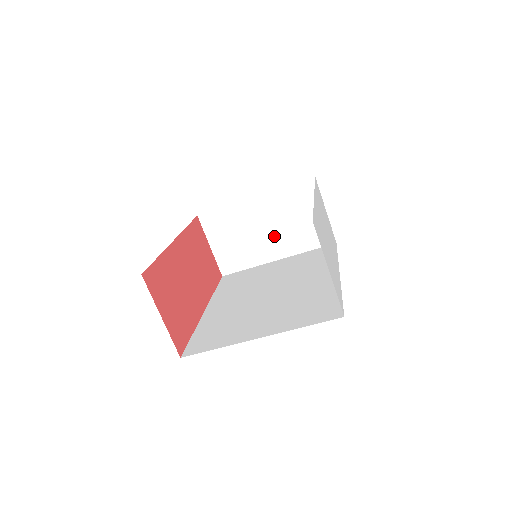
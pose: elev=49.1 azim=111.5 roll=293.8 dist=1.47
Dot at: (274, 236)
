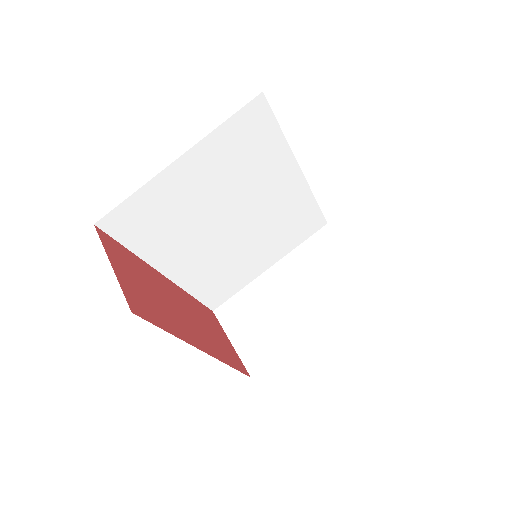
Dot at: (302, 301)
